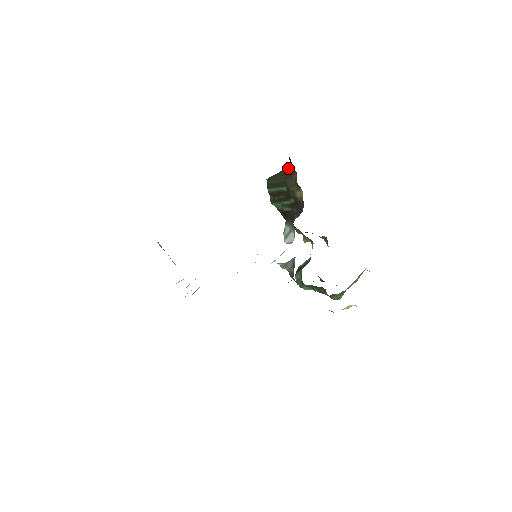
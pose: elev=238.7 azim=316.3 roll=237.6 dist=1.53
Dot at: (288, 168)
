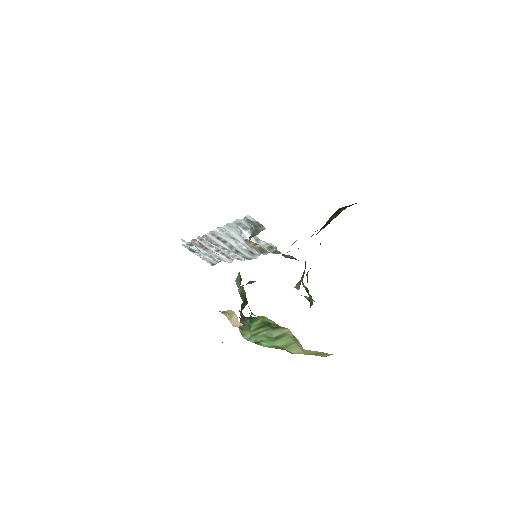
Dot at: occluded
